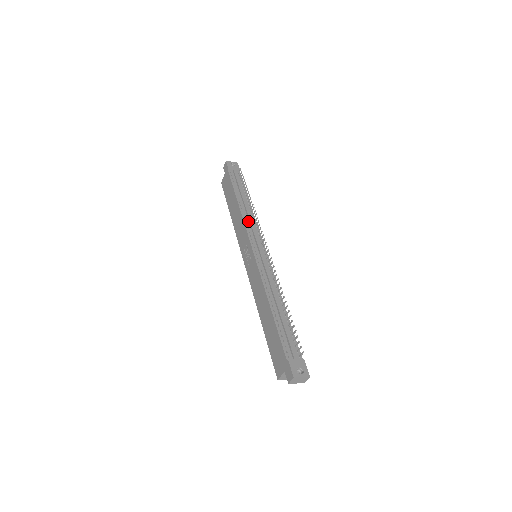
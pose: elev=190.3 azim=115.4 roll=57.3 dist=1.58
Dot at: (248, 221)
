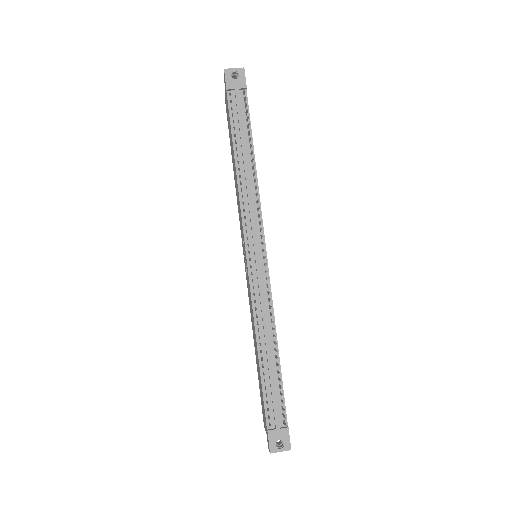
Dot at: (247, 202)
